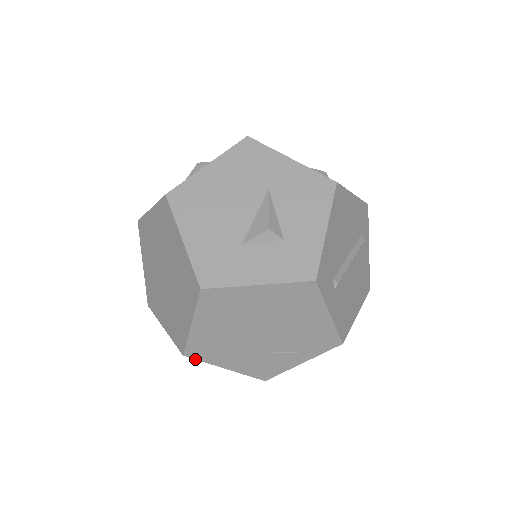
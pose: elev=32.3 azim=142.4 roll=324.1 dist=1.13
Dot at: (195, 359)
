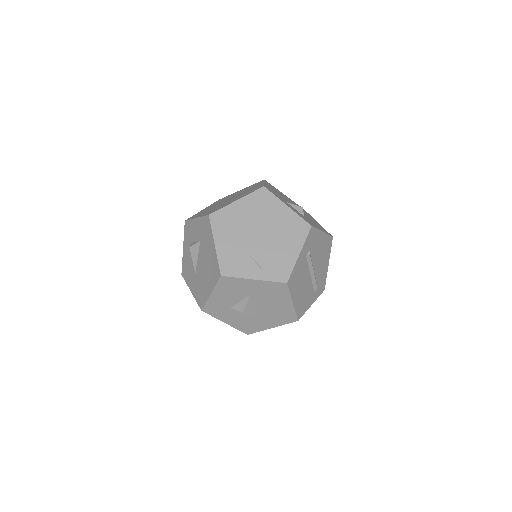
Dot at: (210, 223)
